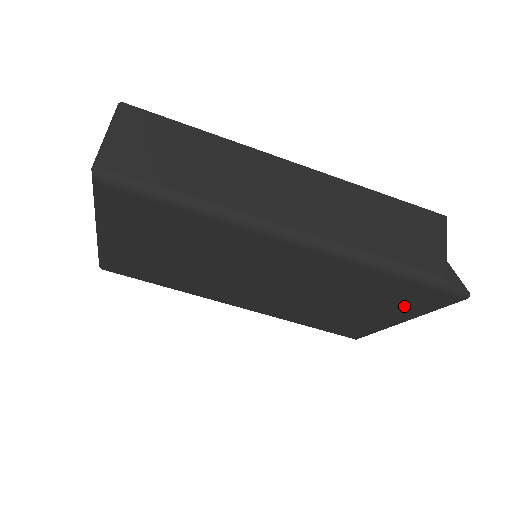
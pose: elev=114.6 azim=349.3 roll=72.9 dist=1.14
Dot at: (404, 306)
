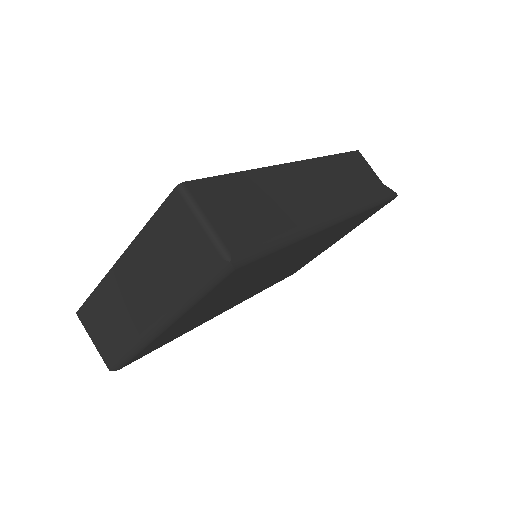
Dot at: occluded
